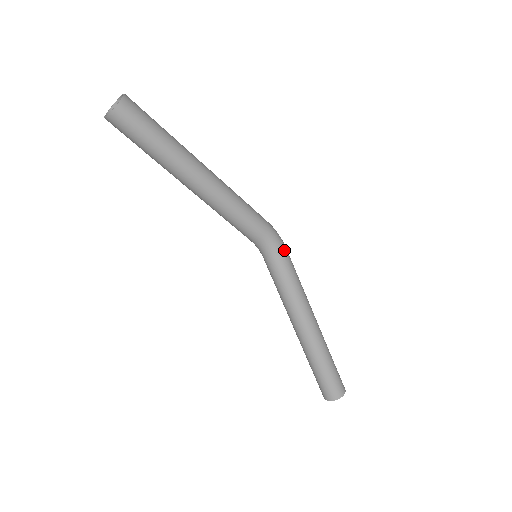
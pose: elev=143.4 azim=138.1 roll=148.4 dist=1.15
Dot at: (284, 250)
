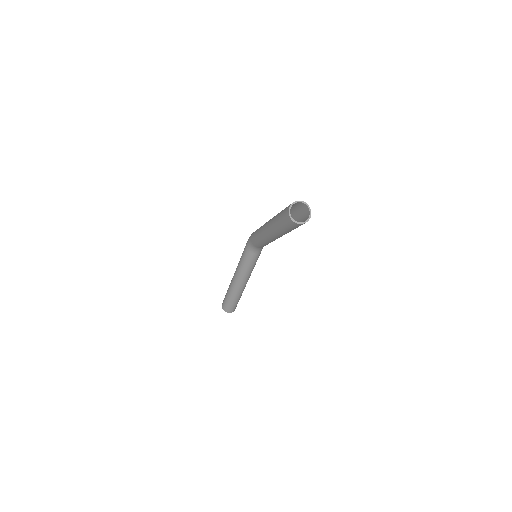
Dot at: occluded
